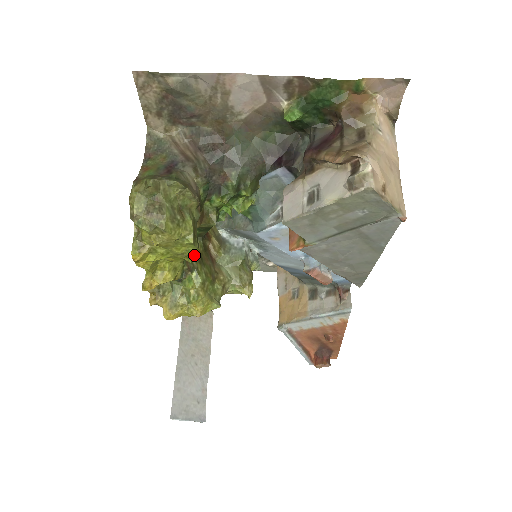
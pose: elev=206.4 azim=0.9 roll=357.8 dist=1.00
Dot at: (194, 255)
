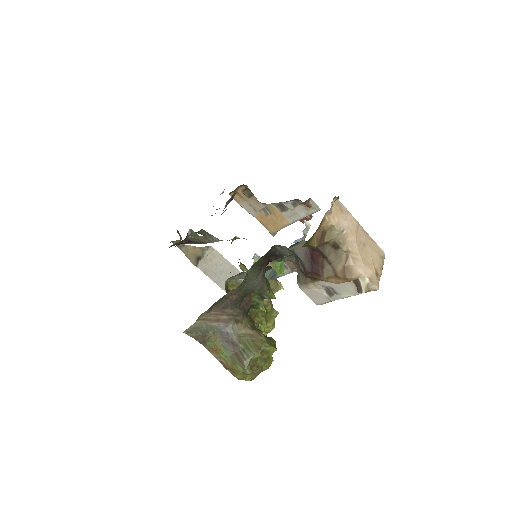
Dot at: occluded
